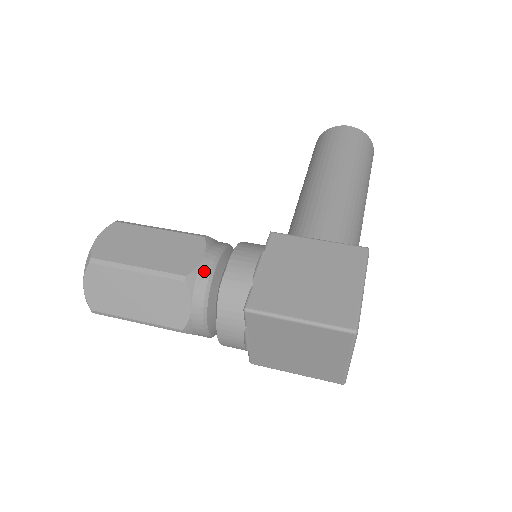
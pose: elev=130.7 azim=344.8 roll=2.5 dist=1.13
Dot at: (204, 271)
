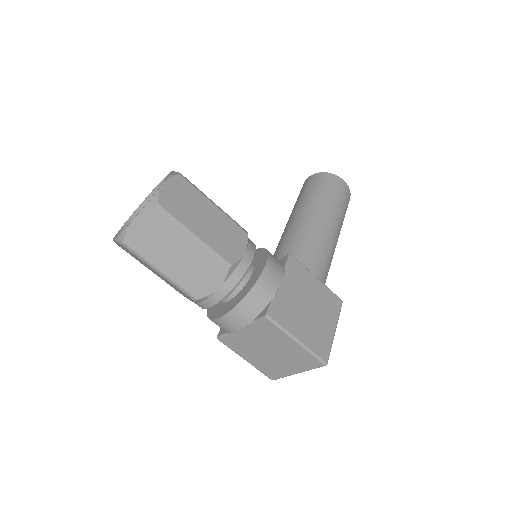
Dot at: (243, 266)
